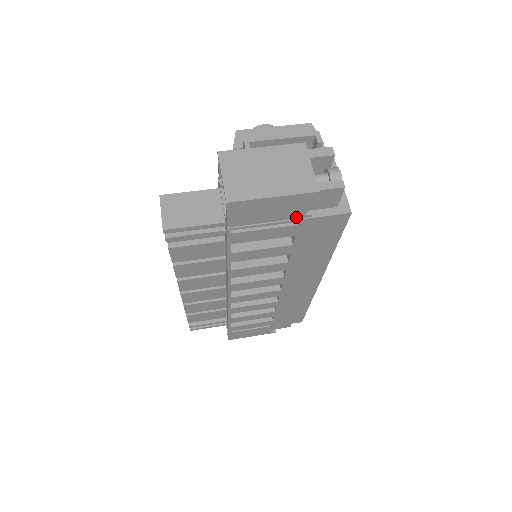
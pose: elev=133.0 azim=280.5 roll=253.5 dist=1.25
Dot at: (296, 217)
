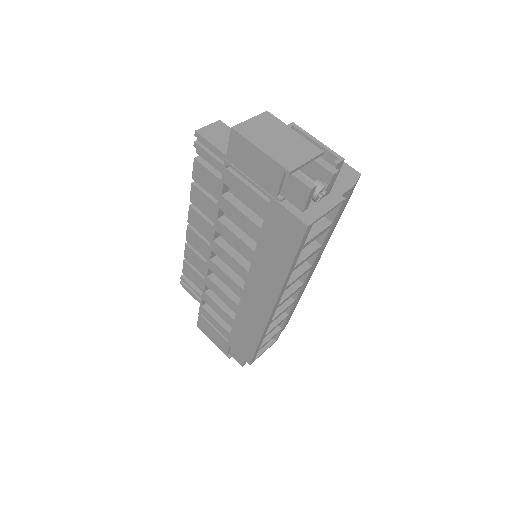
Dot at: (270, 192)
